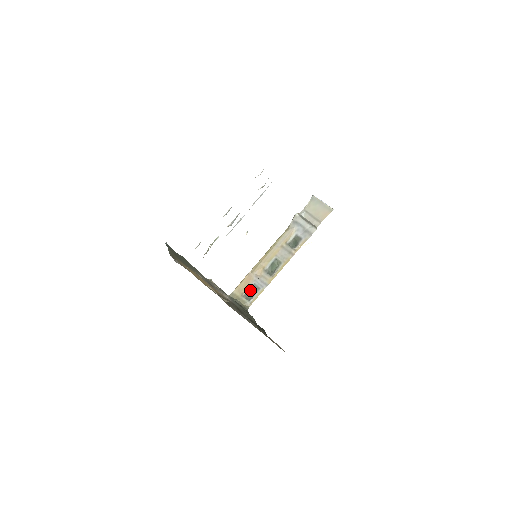
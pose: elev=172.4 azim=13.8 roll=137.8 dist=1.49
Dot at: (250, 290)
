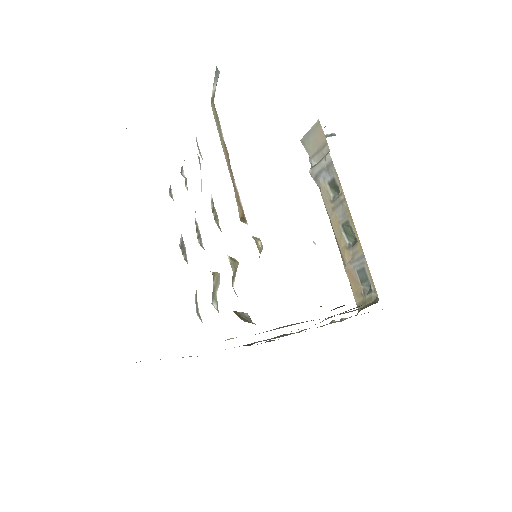
Dot at: (361, 282)
